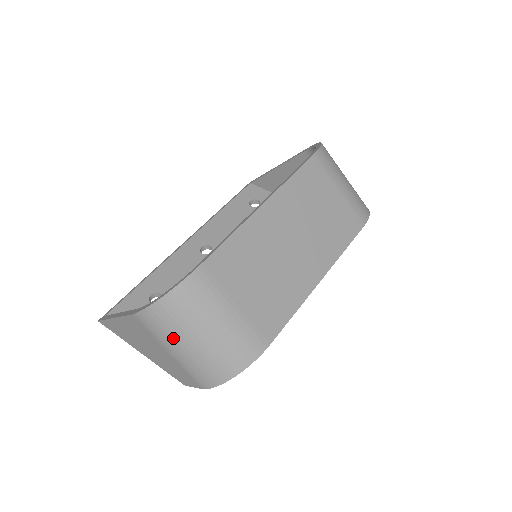
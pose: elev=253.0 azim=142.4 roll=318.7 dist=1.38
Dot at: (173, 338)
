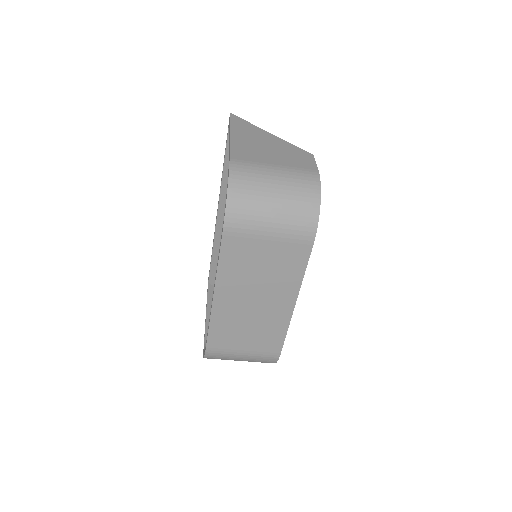
Dot at: occluded
